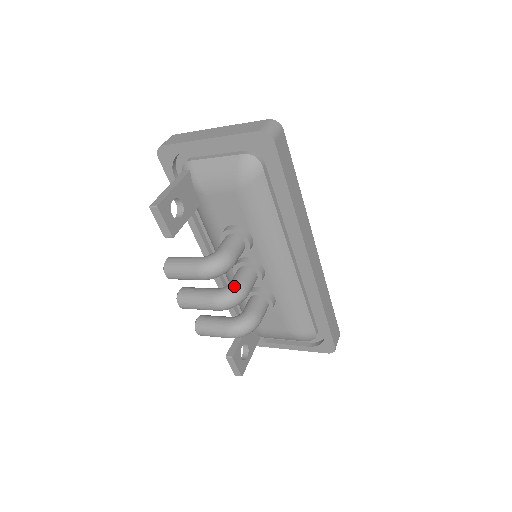
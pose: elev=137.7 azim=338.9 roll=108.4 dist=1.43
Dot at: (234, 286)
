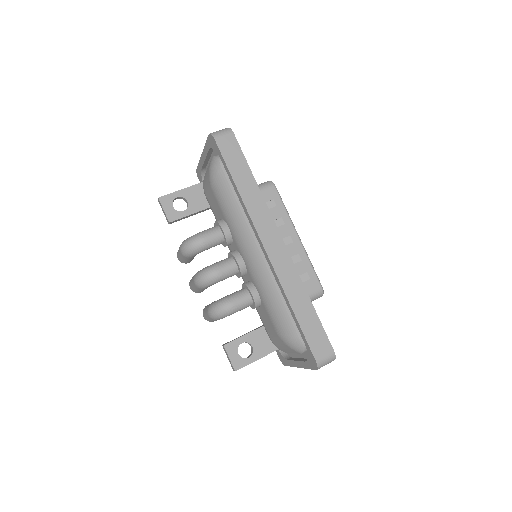
Dot at: (208, 266)
